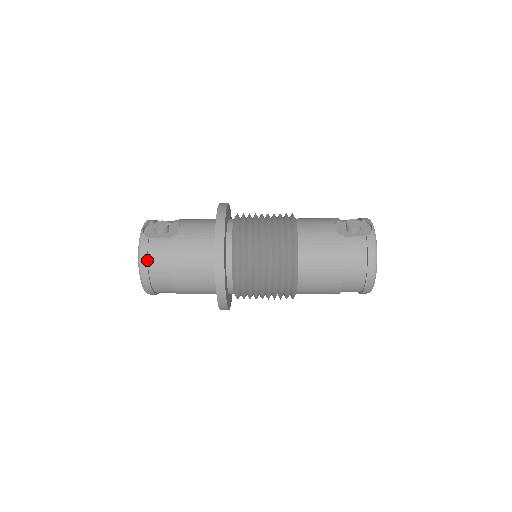
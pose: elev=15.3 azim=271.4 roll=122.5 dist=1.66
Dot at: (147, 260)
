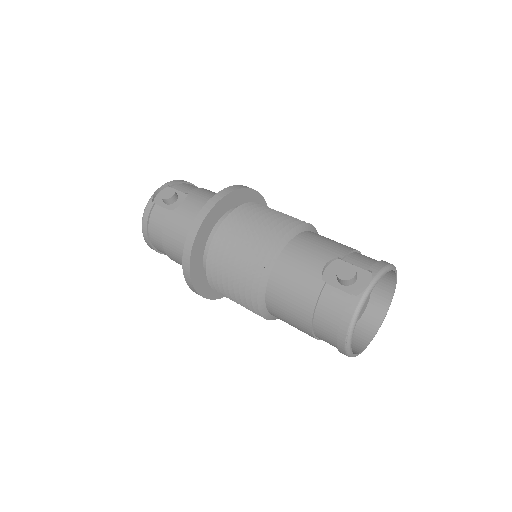
Dot at: (147, 225)
